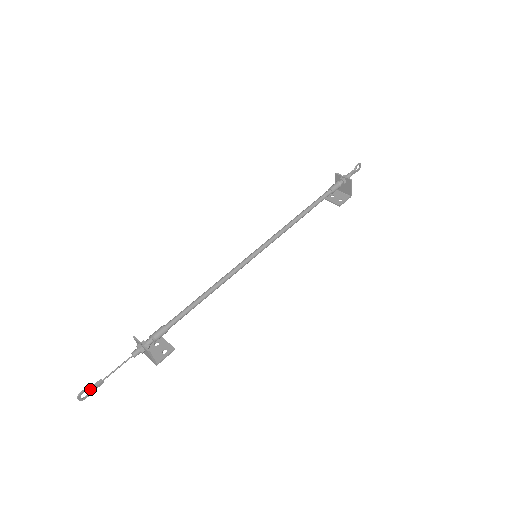
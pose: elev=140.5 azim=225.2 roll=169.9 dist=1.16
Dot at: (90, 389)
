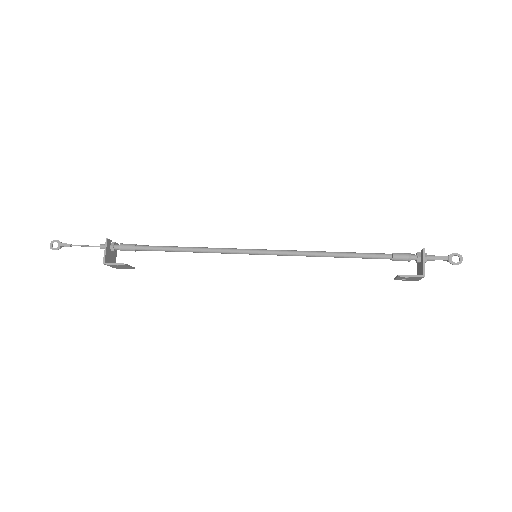
Dot at: (61, 243)
